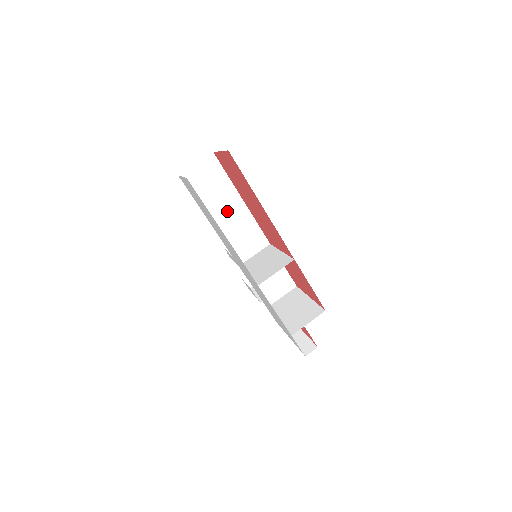
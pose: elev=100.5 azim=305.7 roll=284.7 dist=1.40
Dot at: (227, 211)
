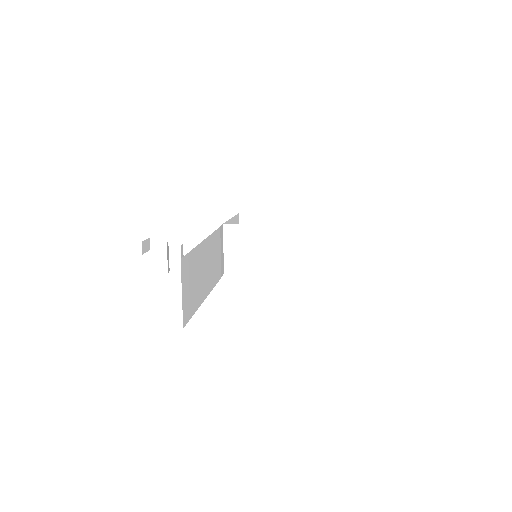
Dot at: (206, 267)
